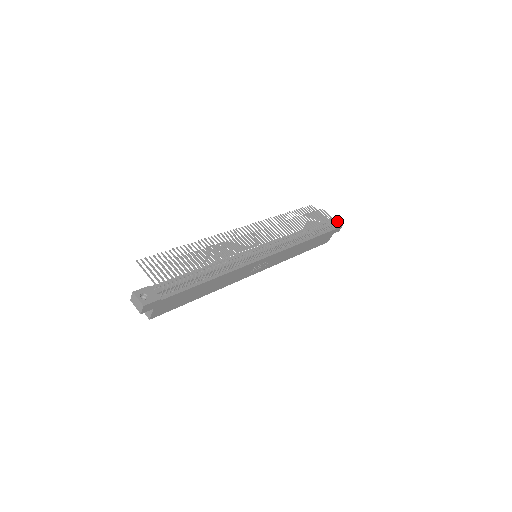
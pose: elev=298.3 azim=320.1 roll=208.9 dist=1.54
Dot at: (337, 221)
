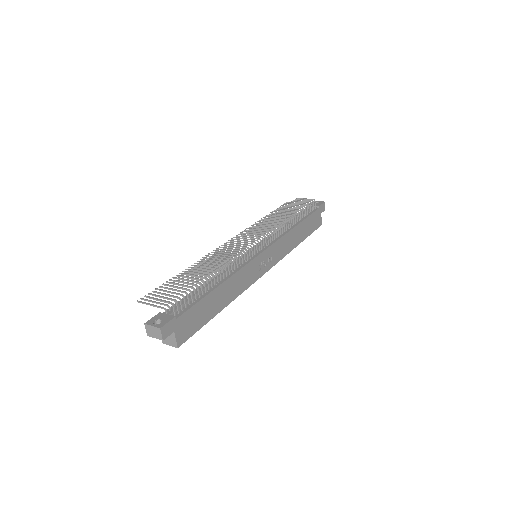
Dot at: (317, 202)
